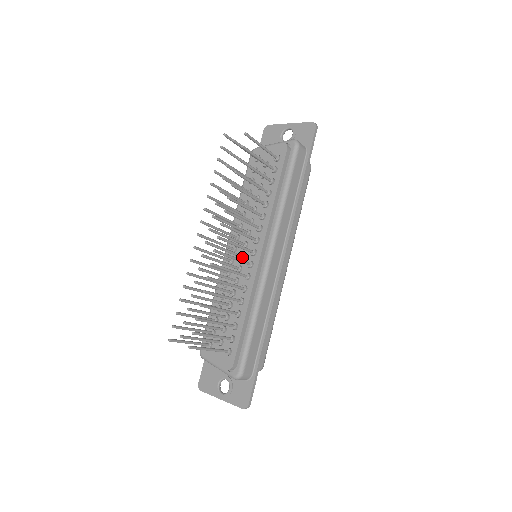
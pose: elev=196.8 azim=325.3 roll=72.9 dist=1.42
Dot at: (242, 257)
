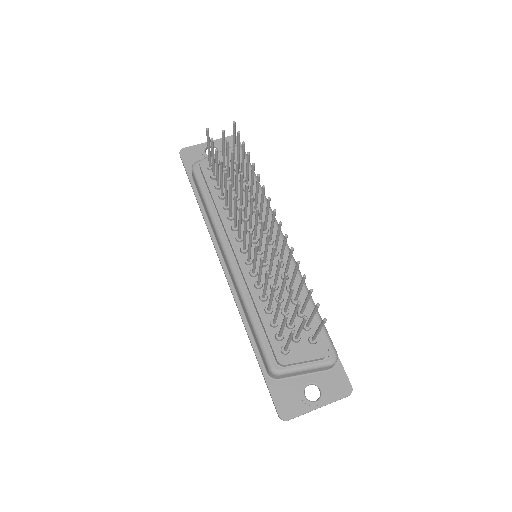
Dot at: (262, 250)
